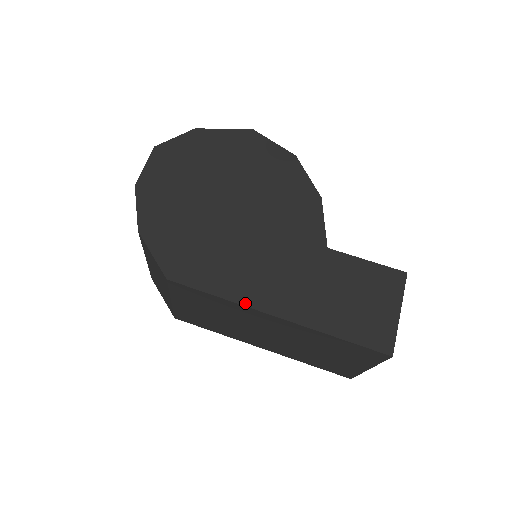
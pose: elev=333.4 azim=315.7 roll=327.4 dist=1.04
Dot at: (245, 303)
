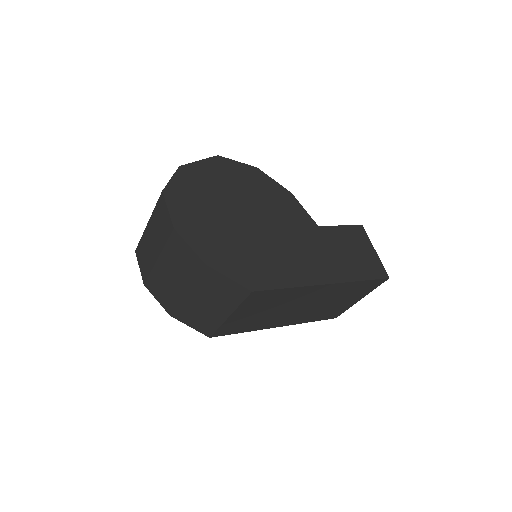
Dot at: (306, 284)
